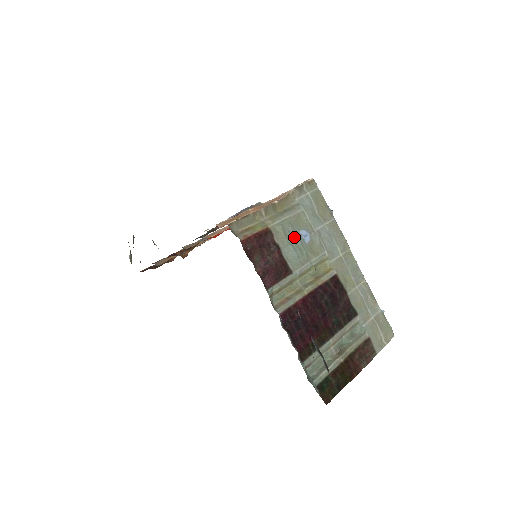
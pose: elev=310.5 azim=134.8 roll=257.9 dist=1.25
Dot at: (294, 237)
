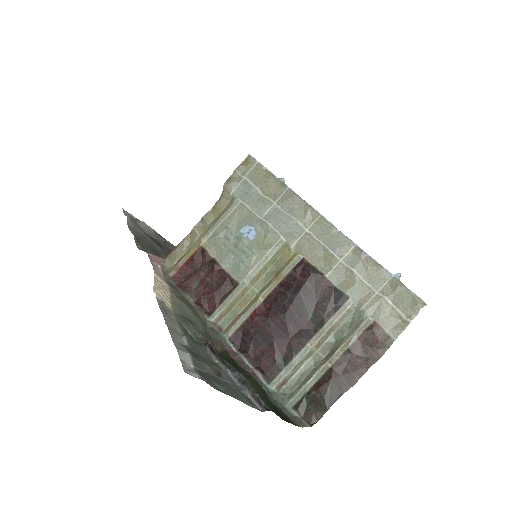
Dot at: (234, 241)
